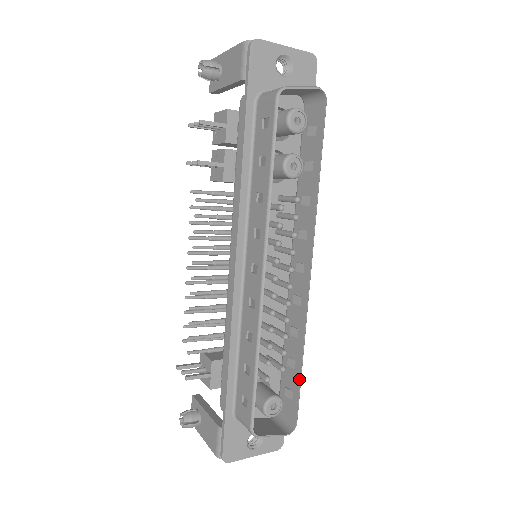
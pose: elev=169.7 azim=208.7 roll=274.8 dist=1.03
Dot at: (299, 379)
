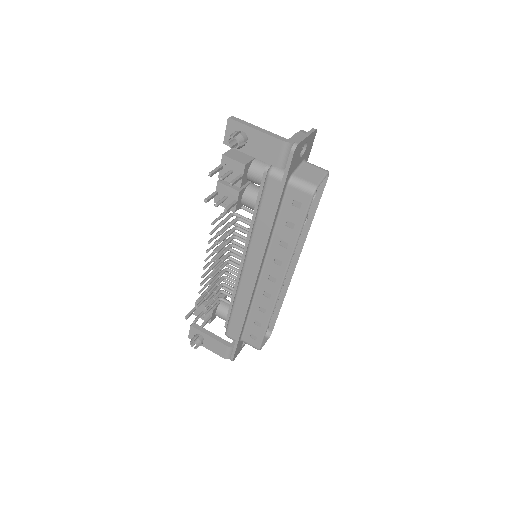
Dot at: (278, 313)
